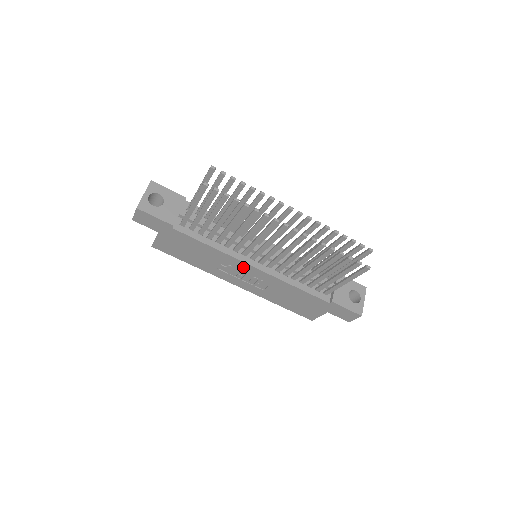
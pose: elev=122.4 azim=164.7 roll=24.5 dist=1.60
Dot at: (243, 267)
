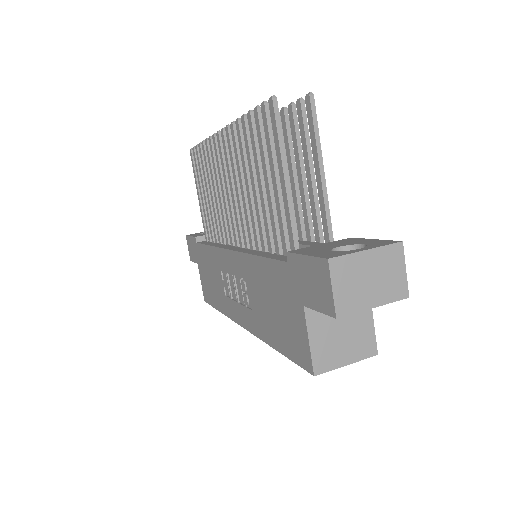
Dot at: (228, 263)
